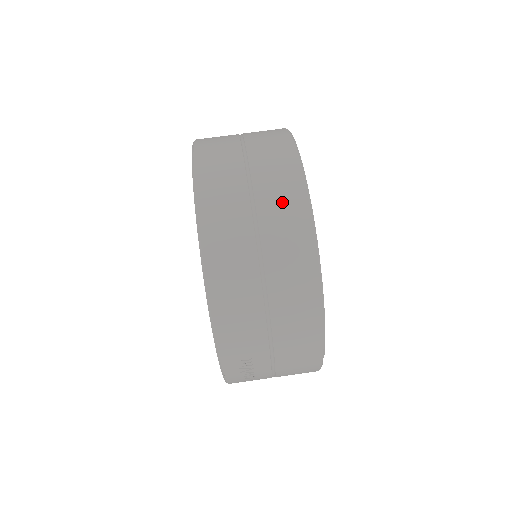
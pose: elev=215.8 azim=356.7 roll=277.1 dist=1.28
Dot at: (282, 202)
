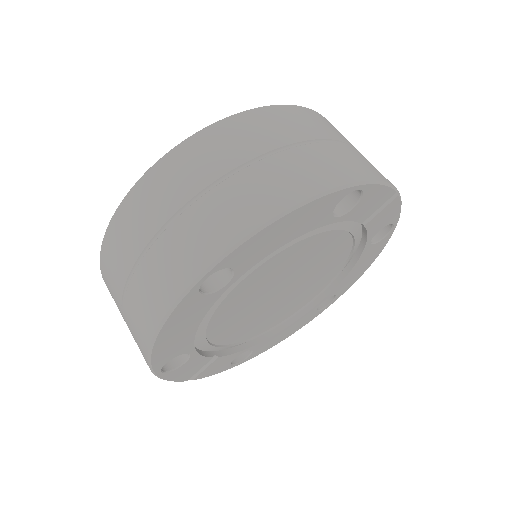
Dot at: (150, 291)
